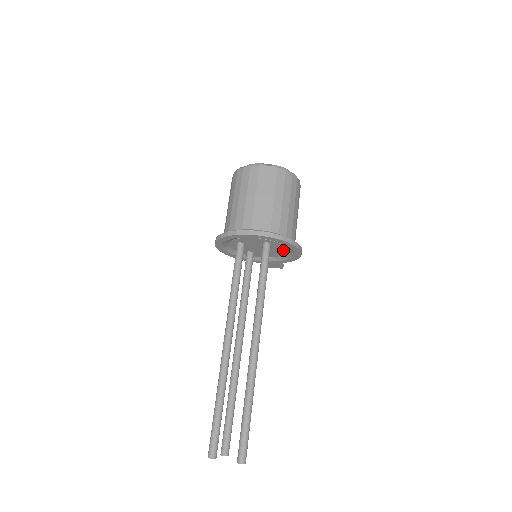
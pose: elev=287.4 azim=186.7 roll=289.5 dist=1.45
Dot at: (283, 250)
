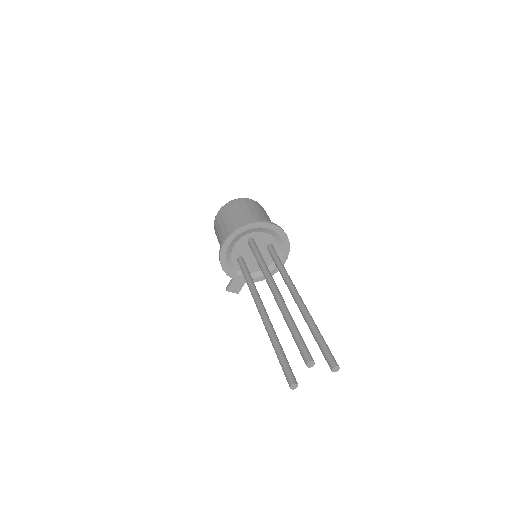
Dot at: (269, 262)
